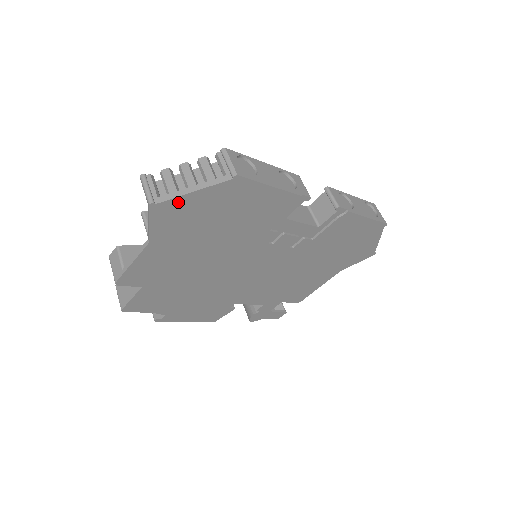
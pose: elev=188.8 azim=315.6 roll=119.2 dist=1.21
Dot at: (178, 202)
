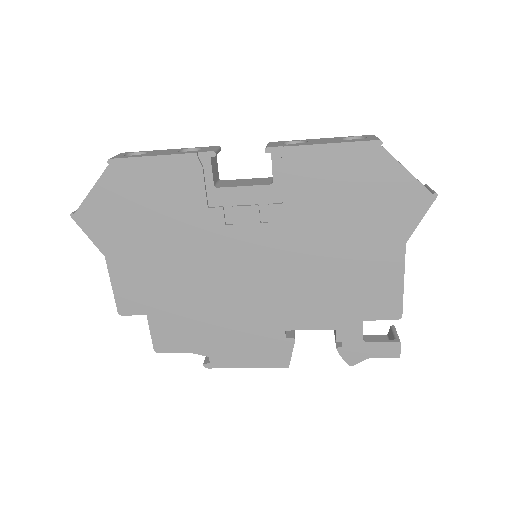
Dot at: (89, 206)
